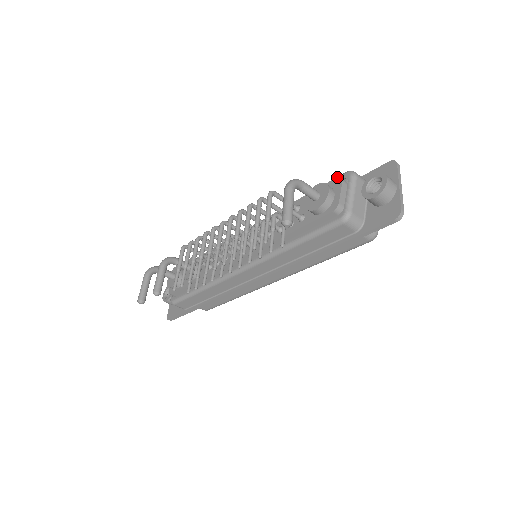
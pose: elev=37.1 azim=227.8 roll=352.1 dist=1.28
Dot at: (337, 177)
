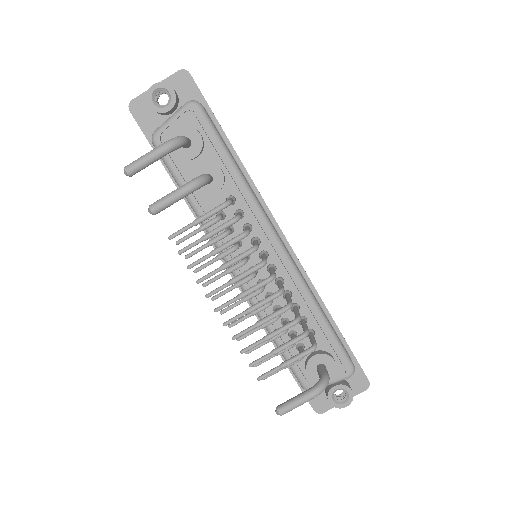
Dot at: occluded
